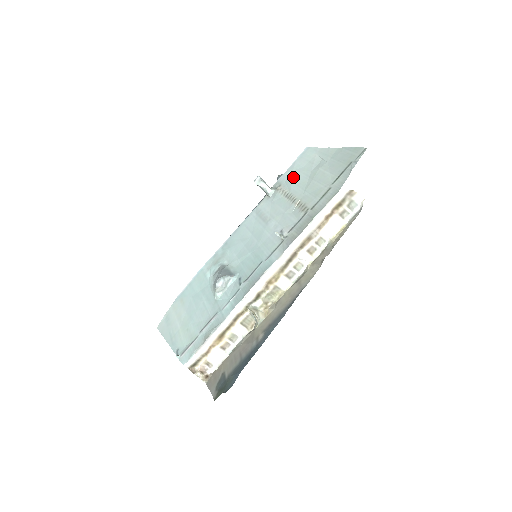
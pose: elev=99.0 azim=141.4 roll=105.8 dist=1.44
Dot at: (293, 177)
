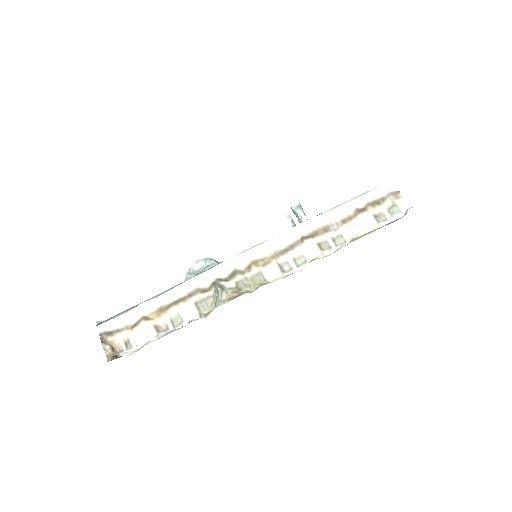
Dot at: occluded
